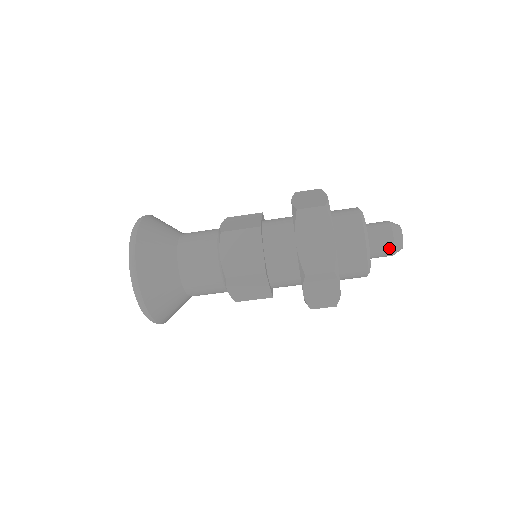
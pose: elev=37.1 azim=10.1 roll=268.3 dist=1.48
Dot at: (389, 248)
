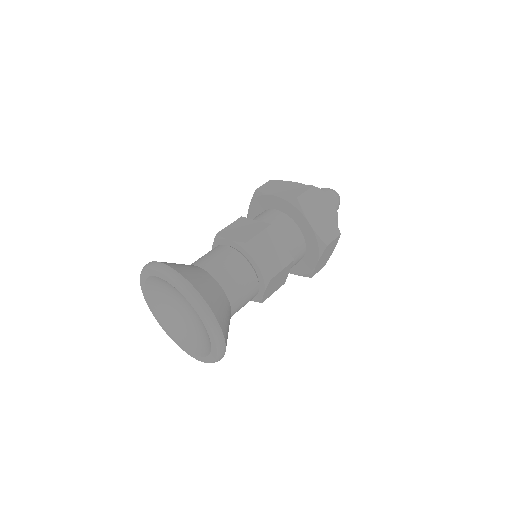
Dot at: (337, 207)
